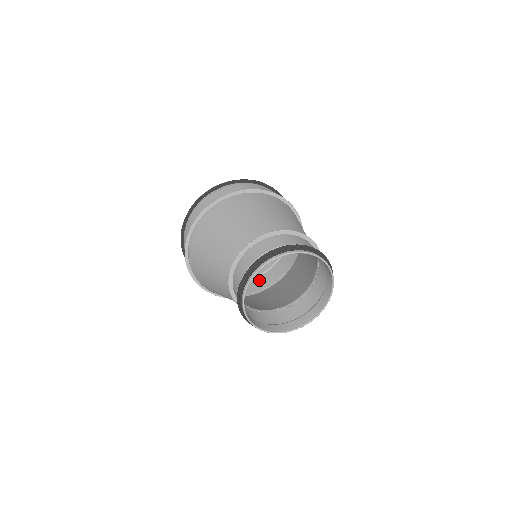
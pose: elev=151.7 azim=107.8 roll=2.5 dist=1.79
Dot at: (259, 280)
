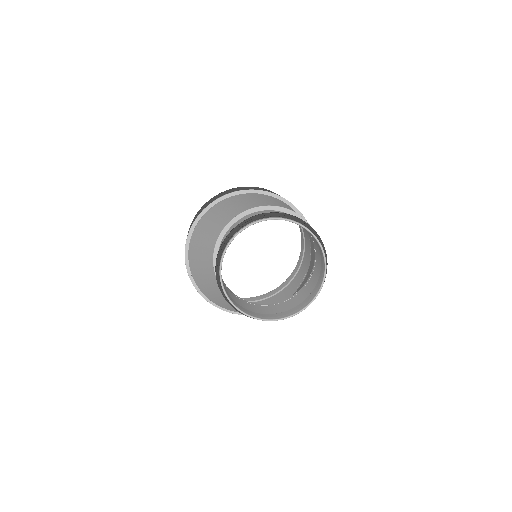
Dot at: (262, 303)
